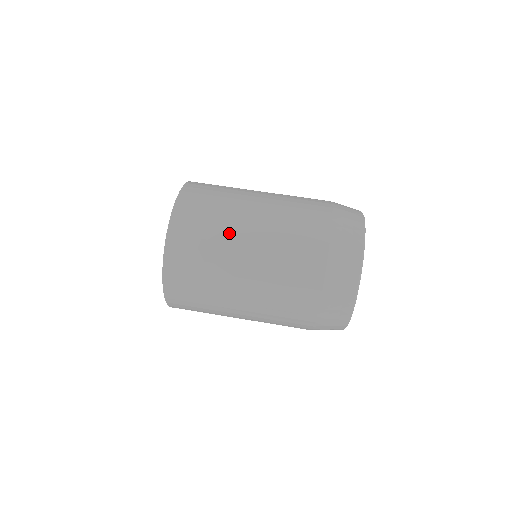
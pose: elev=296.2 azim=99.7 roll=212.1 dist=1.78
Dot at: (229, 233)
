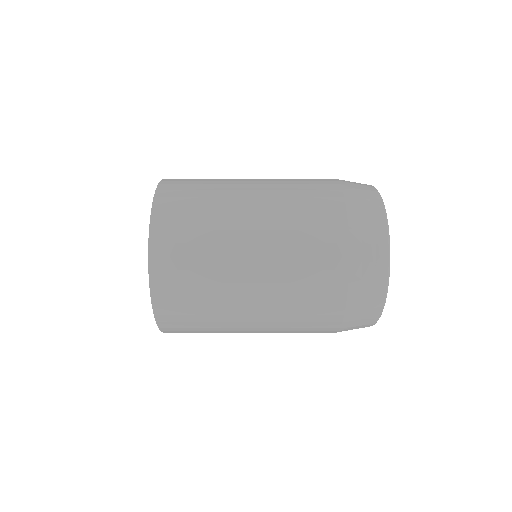
Dot at: (225, 258)
